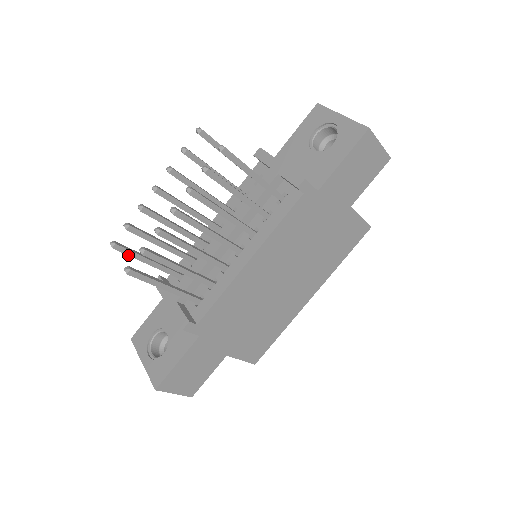
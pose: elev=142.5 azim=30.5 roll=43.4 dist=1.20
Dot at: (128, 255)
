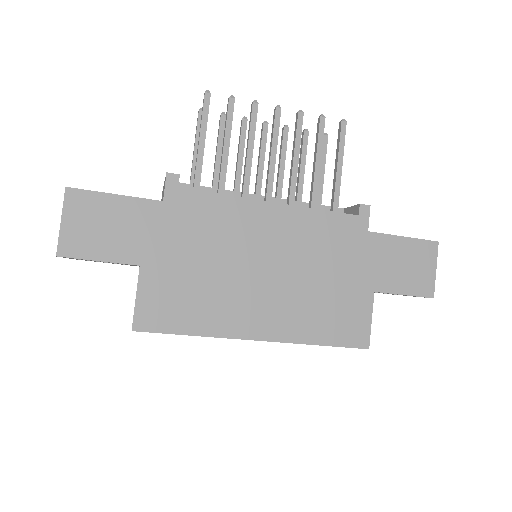
Dot at: (197, 128)
